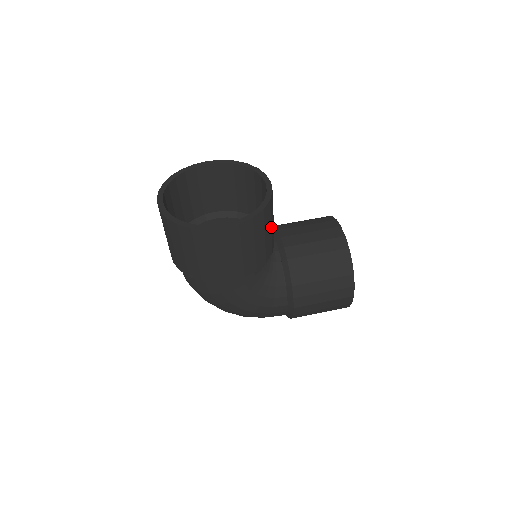
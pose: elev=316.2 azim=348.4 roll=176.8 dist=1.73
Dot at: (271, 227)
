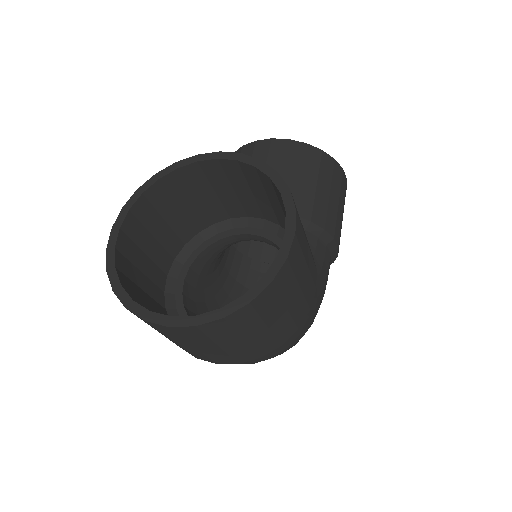
Dot at: occluded
